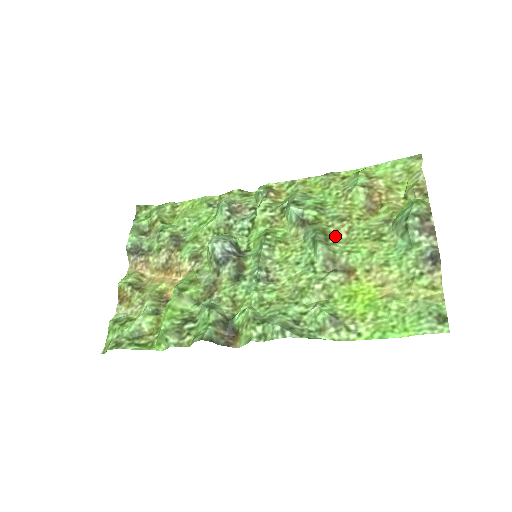
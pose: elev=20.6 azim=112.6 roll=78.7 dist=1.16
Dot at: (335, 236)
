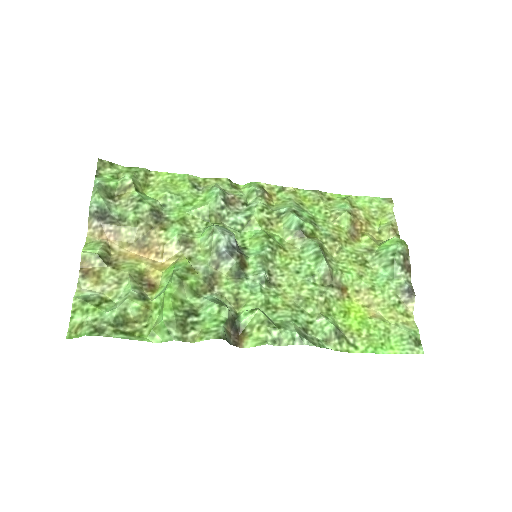
Dot at: (329, 253)
